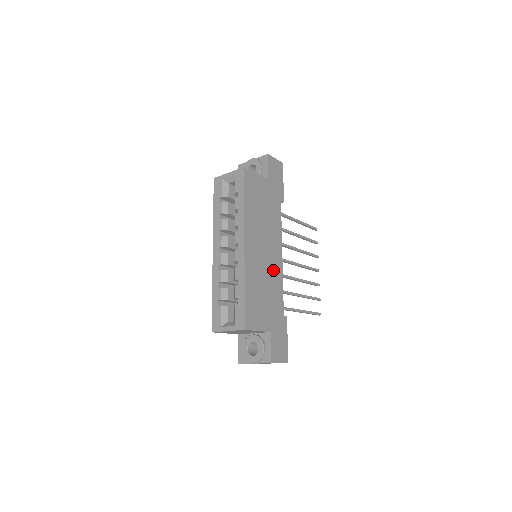
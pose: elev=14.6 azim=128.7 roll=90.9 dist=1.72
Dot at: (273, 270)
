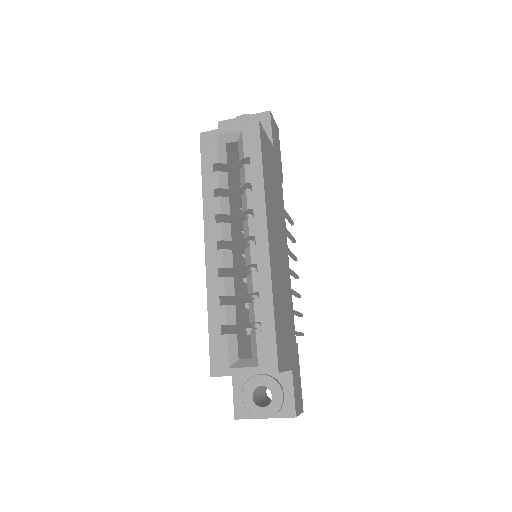
Dot at: (285, 277)
